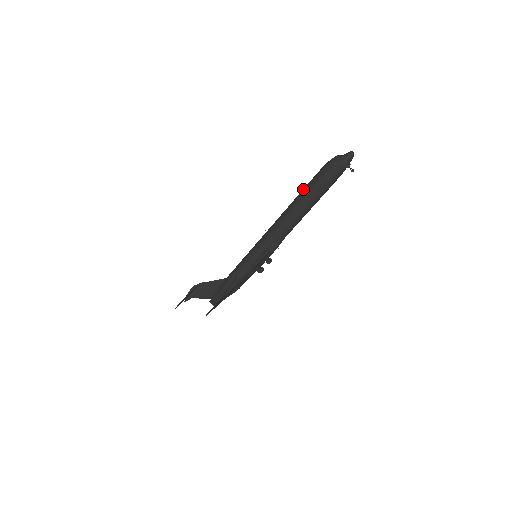
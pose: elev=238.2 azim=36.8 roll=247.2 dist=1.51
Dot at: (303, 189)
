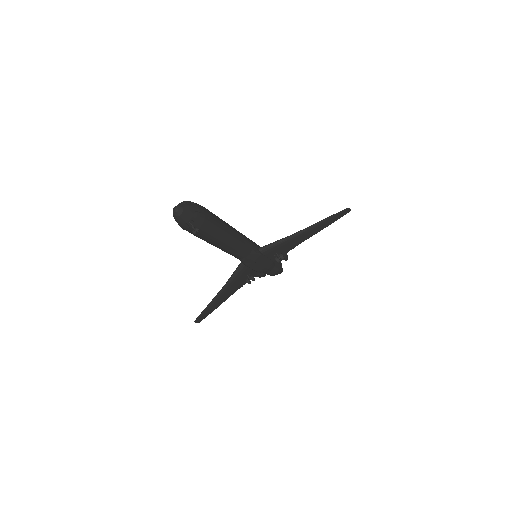
Dot at: occluded
